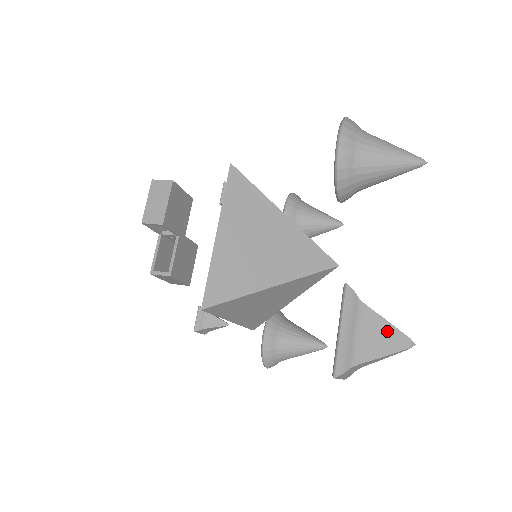
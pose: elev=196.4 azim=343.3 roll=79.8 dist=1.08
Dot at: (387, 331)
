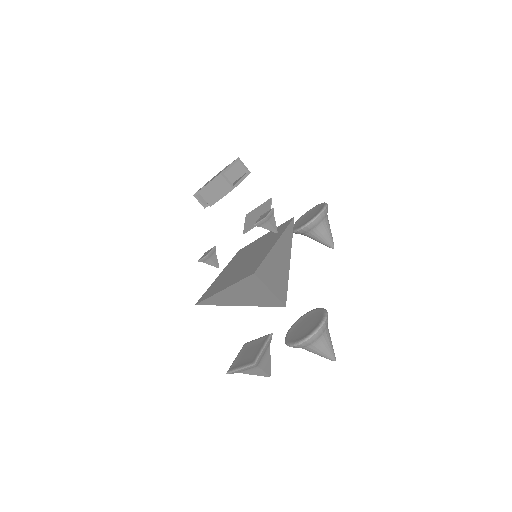
Dot at: (261, 373)
